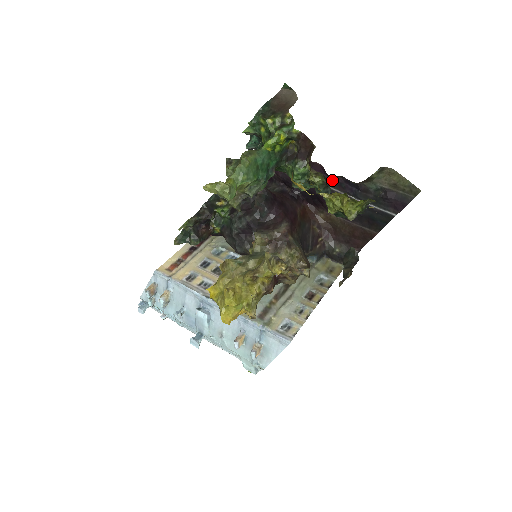
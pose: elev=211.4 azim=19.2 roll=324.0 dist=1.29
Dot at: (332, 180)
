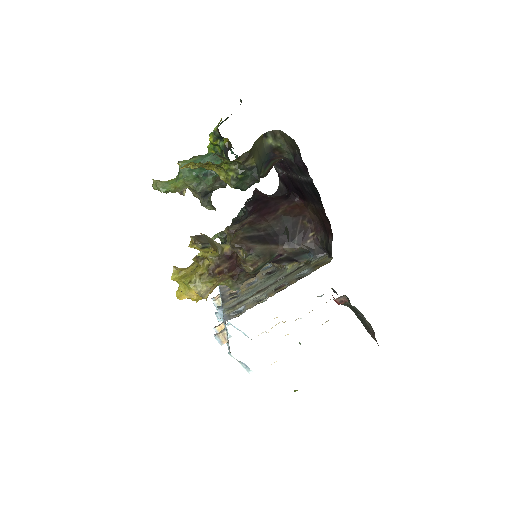
Dot at: (288, 167)
